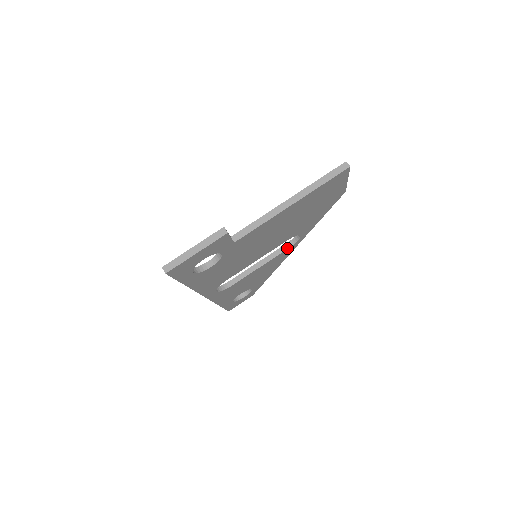
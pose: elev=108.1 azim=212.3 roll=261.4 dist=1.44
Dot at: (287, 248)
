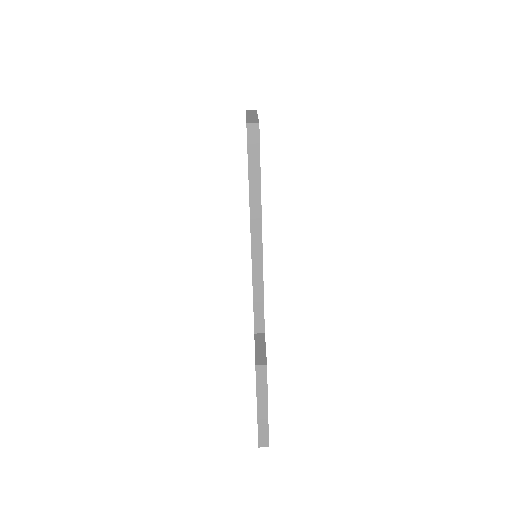
Dot at: occluded
